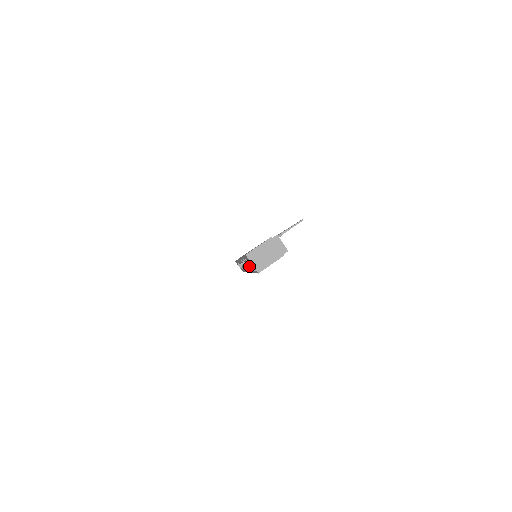
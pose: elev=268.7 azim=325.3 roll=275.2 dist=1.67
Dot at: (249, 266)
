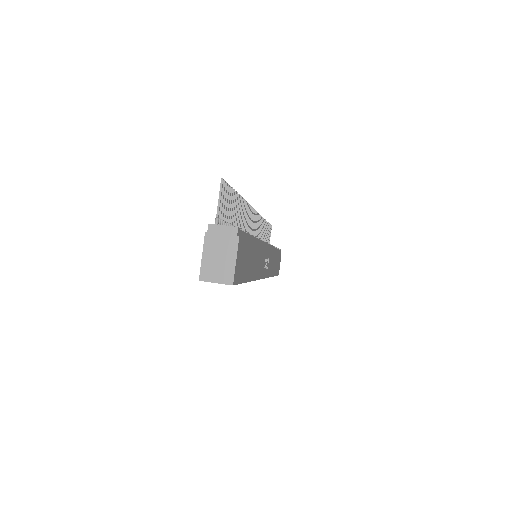
Dot at: occluded
